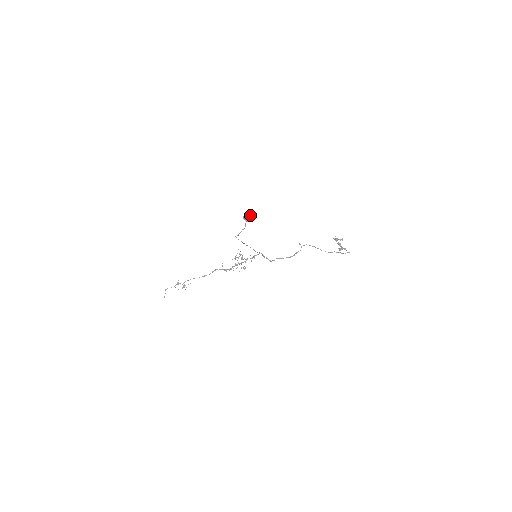
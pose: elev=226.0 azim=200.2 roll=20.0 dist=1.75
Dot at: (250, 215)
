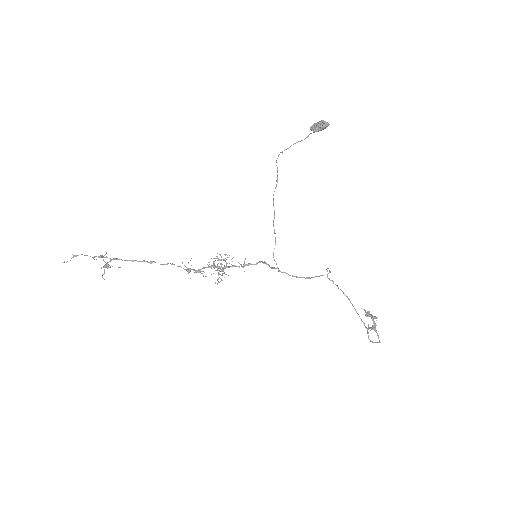
Dot at: occluded
